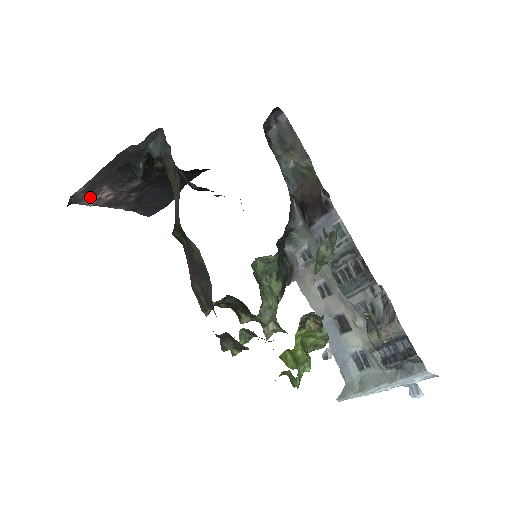
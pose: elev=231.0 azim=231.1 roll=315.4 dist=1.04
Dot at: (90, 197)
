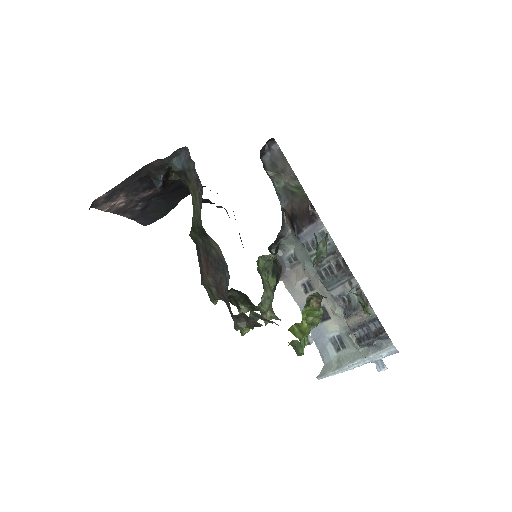
Dot at: (107, 203)
